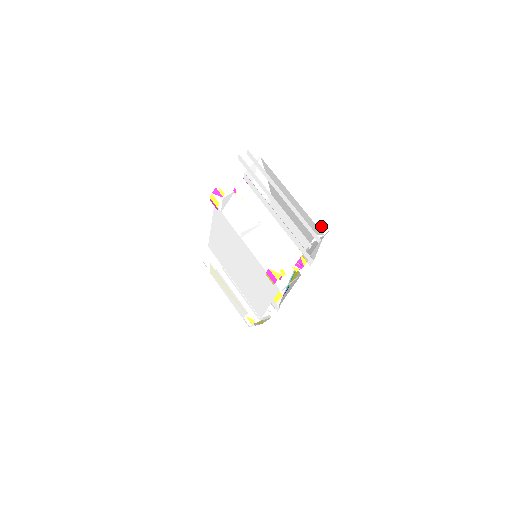
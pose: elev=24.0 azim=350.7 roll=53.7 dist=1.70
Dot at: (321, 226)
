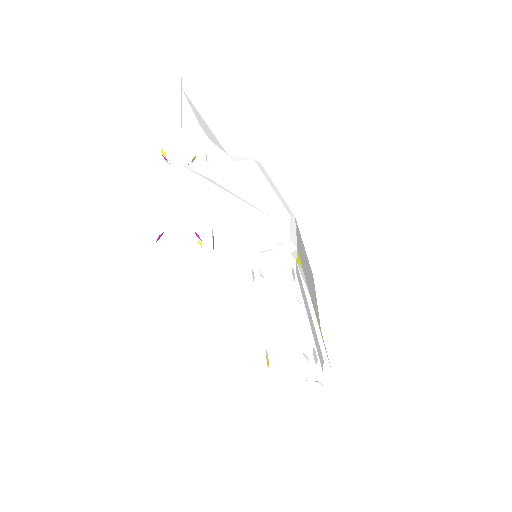
Dot at: occluded
